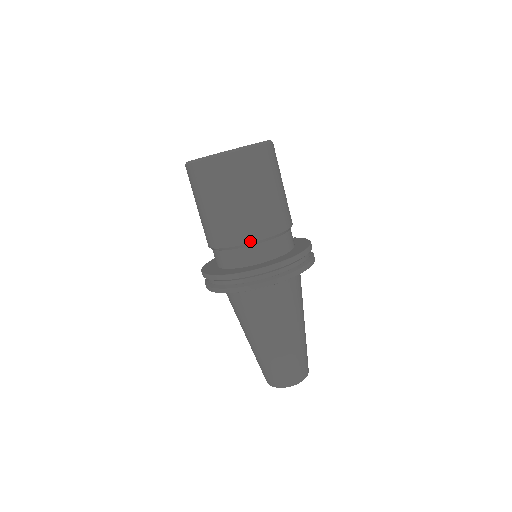
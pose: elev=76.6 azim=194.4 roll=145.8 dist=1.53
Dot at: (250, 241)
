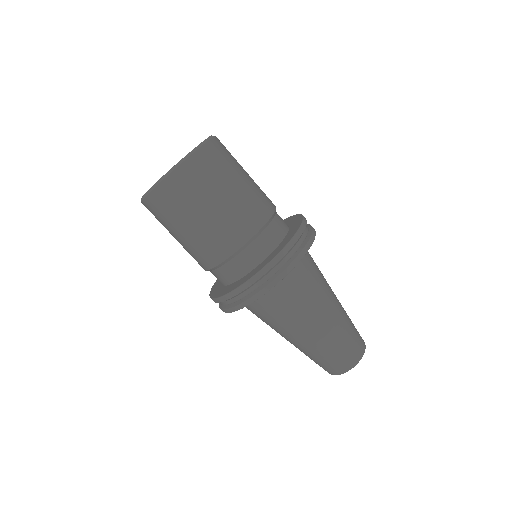
Dot at: (213, 266)
